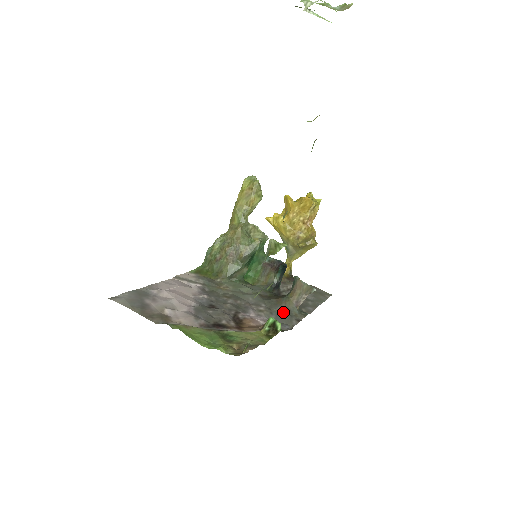
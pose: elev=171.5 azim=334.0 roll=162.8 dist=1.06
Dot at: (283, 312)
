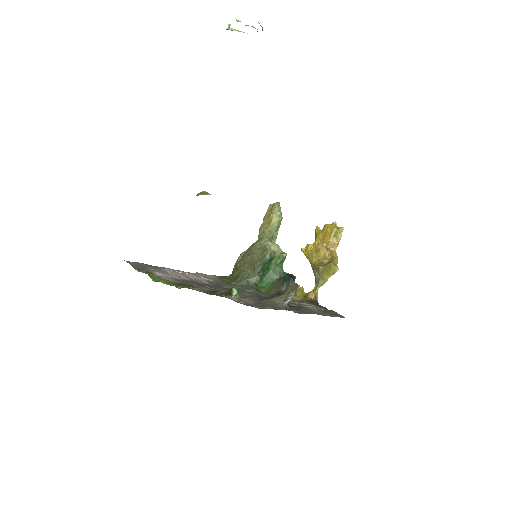
Dot at: (266, 303)
